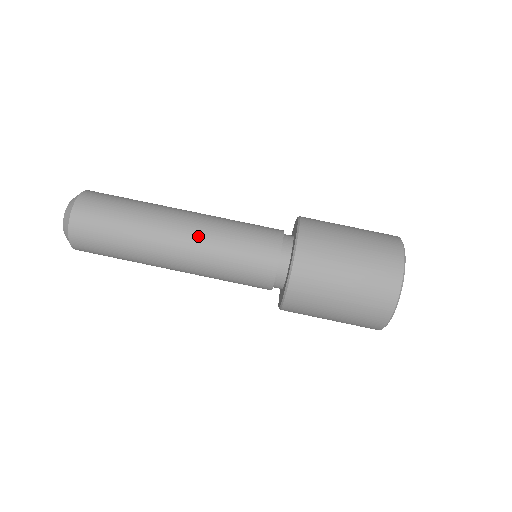
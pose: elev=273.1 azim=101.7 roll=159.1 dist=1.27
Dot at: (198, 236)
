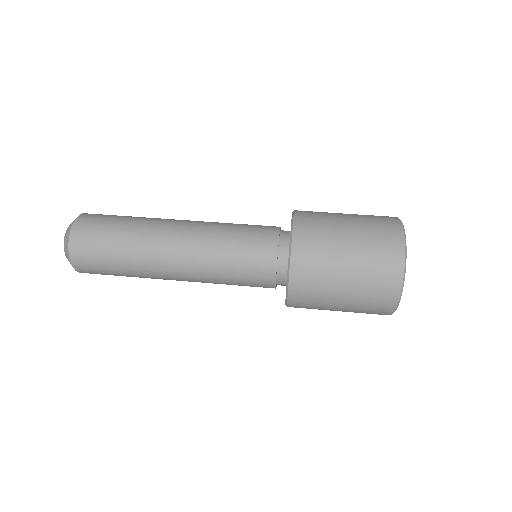
Dot at: (193, 251)
